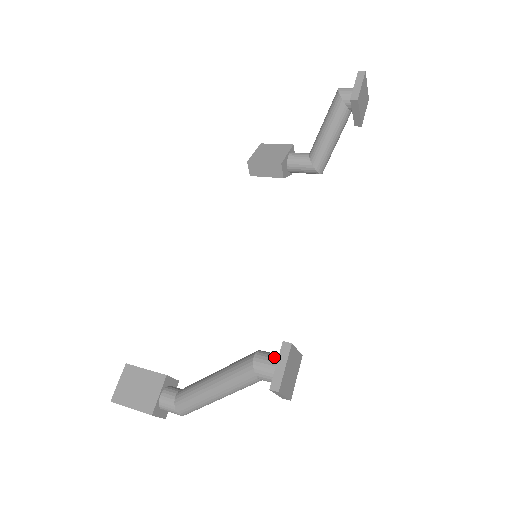
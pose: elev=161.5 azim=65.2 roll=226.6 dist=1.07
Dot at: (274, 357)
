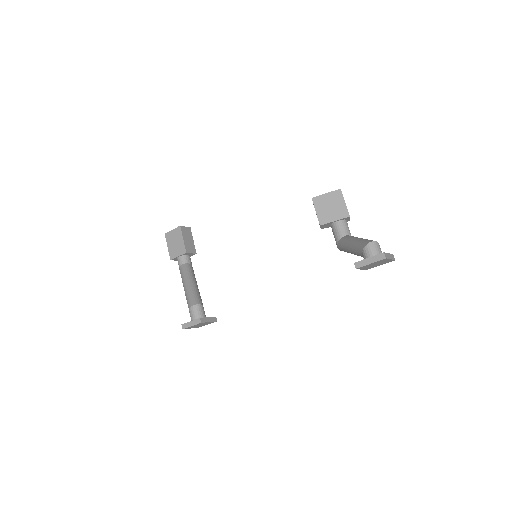
Dot at: (197, 315)
